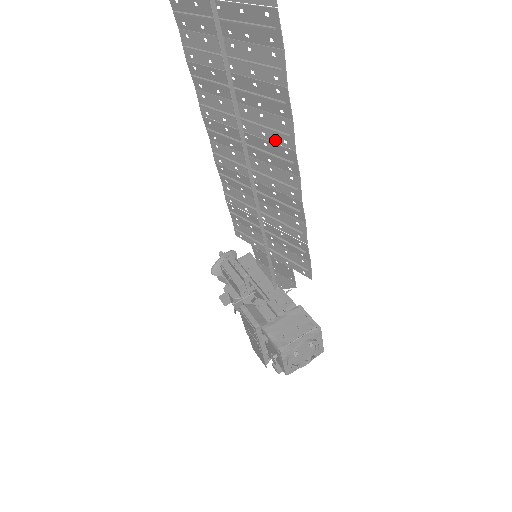
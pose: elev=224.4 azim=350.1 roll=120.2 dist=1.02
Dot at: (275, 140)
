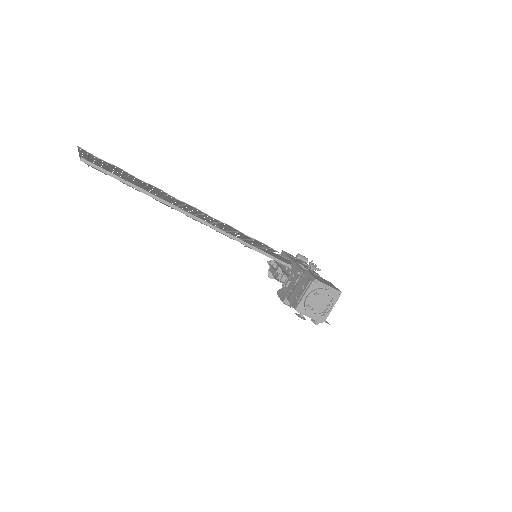
Dot at: (172, 199)
